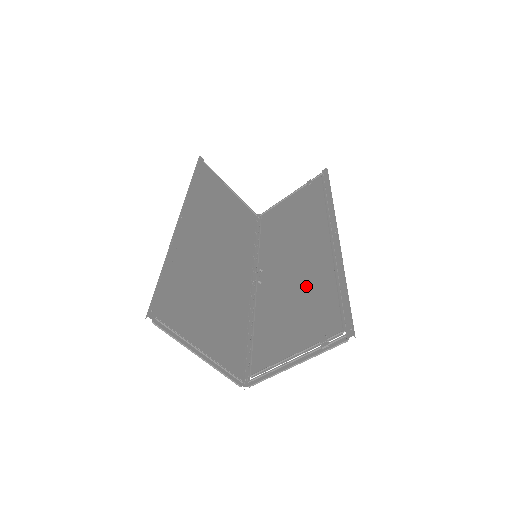
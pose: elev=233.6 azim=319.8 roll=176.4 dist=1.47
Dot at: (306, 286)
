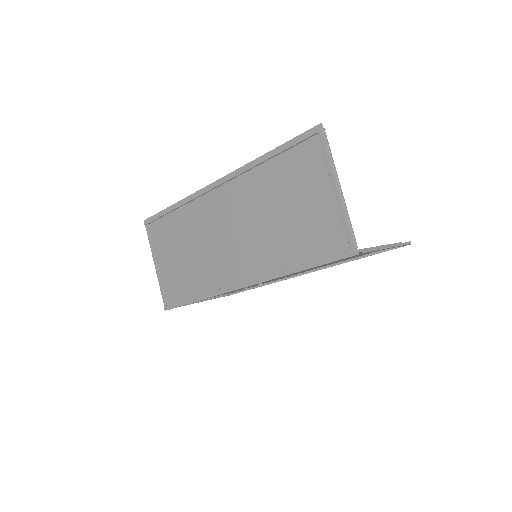
Dot at: (325, 264)
